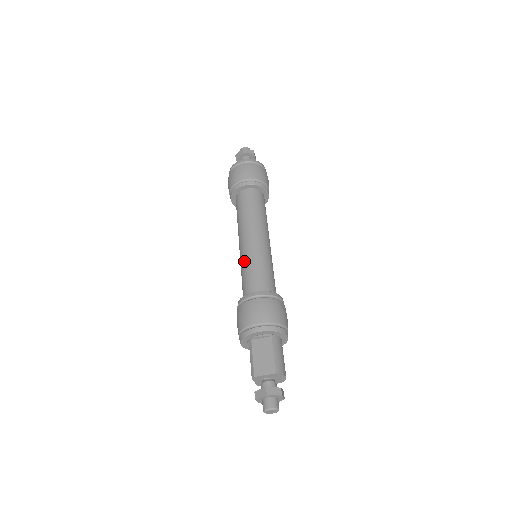
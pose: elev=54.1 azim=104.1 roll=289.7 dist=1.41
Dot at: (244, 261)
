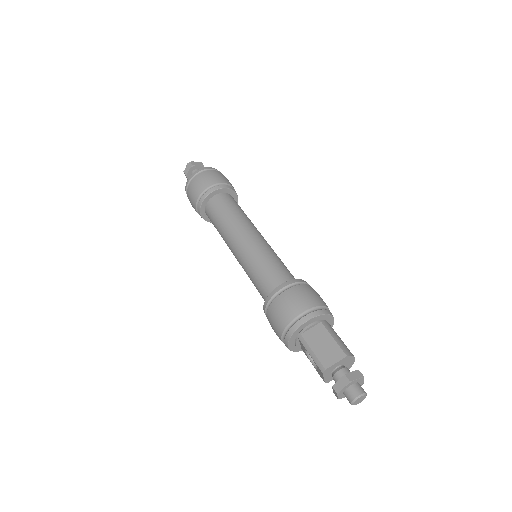
Dot at: (249, 262)
